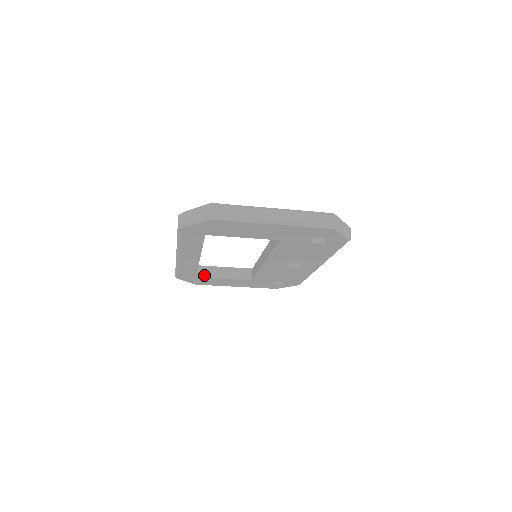
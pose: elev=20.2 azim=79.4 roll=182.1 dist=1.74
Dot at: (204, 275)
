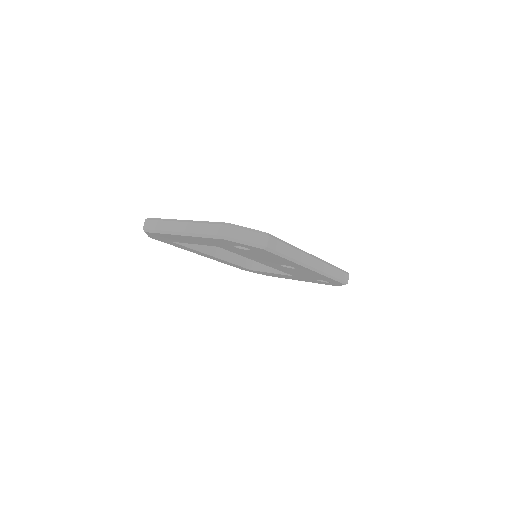
Dot at: (257, 269)
